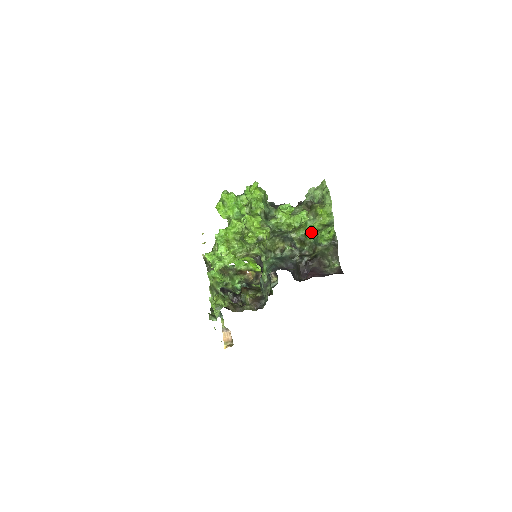
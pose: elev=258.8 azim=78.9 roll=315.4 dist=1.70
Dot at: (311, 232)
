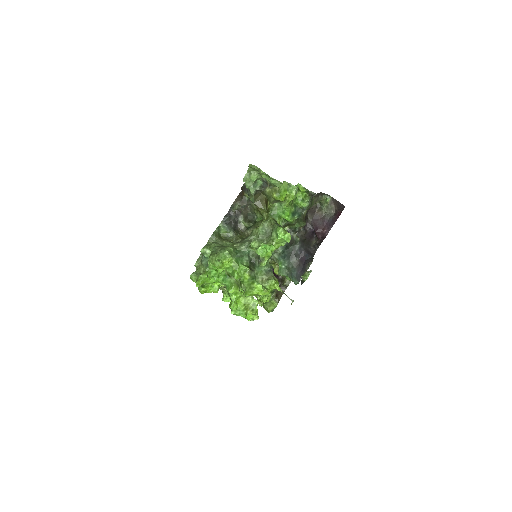
Dot at: (289, 216)
